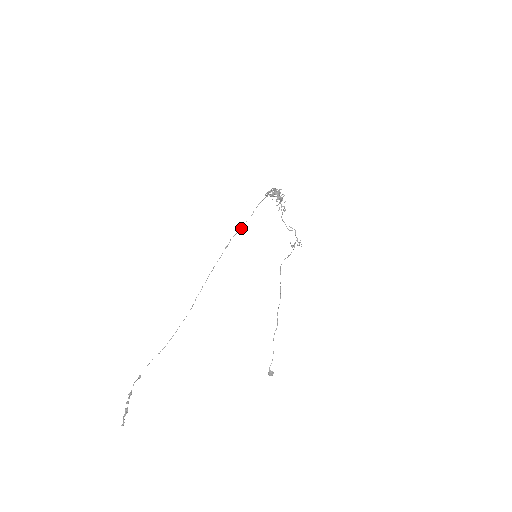
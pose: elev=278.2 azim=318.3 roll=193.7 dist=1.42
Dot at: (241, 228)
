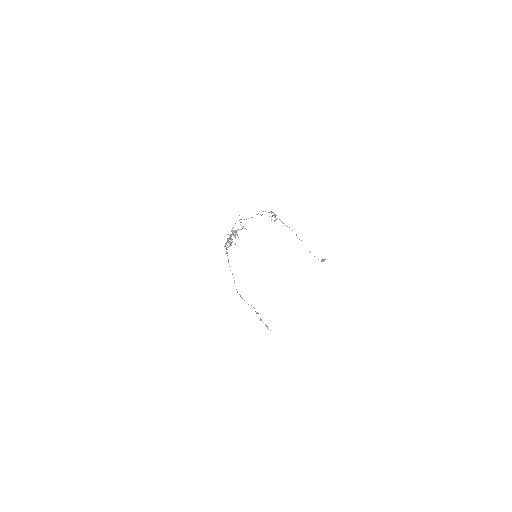
Dot at: occluded
